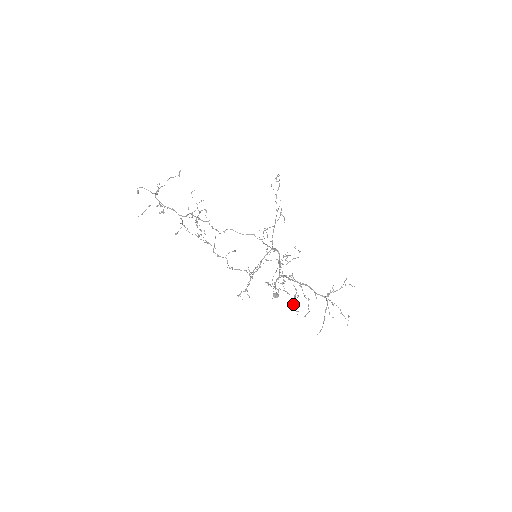
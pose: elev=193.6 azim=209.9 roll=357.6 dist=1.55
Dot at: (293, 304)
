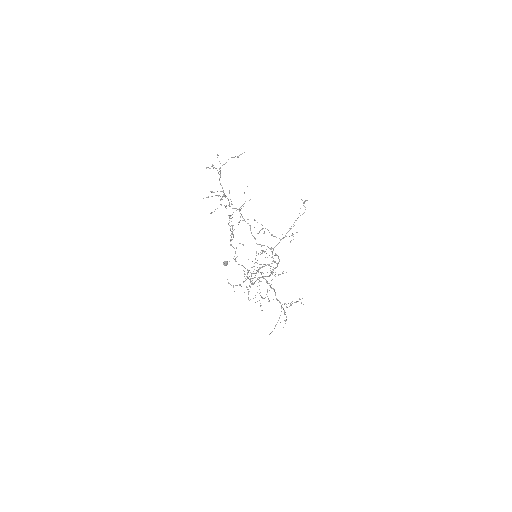
Dot at: occluded
